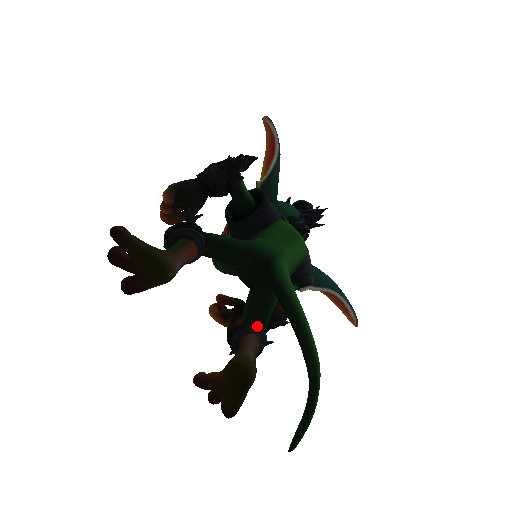
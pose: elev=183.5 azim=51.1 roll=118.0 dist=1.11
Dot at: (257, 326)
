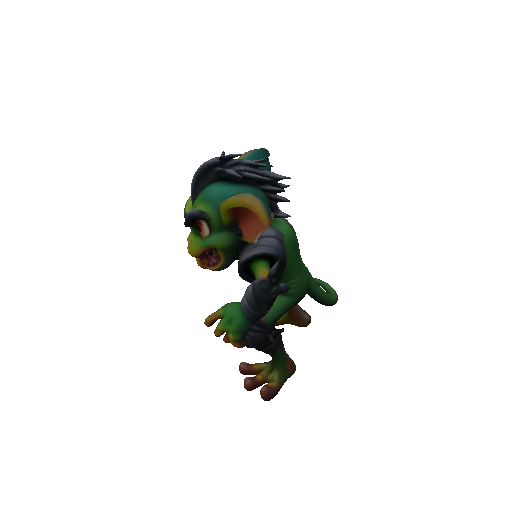
Dot at: occluded
